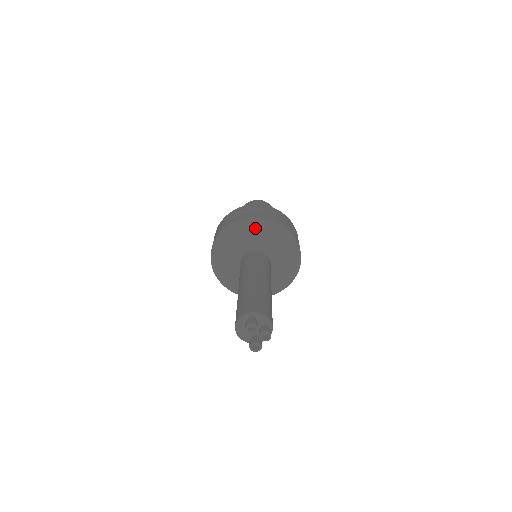
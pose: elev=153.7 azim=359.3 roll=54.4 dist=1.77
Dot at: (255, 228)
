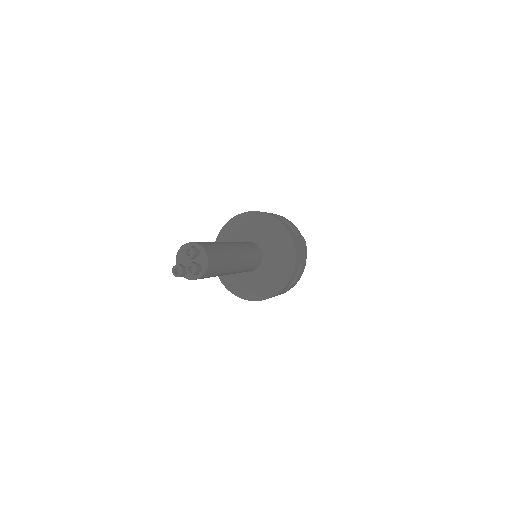
Dot at: (275, 231)
